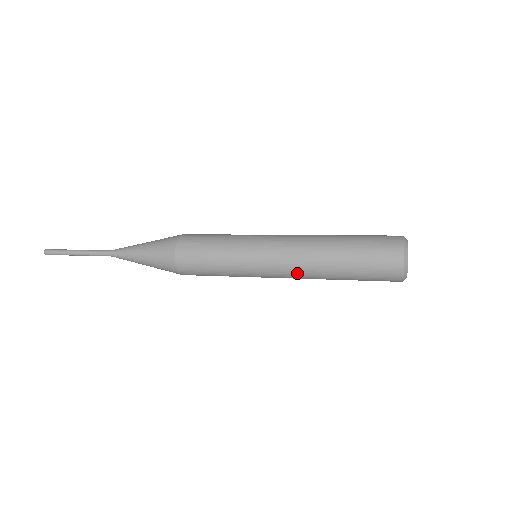
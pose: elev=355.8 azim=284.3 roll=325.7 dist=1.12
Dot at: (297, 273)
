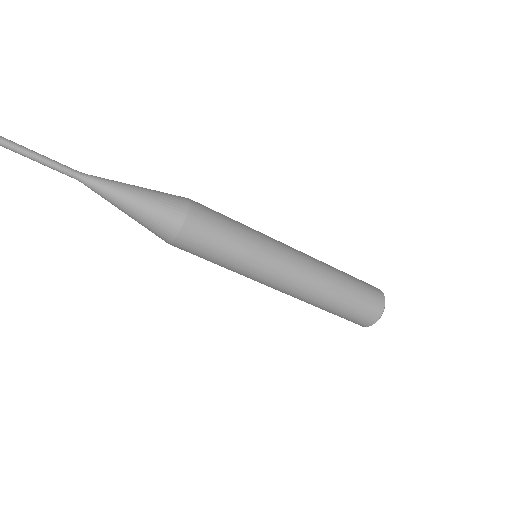
Dot at: (302, 283)
